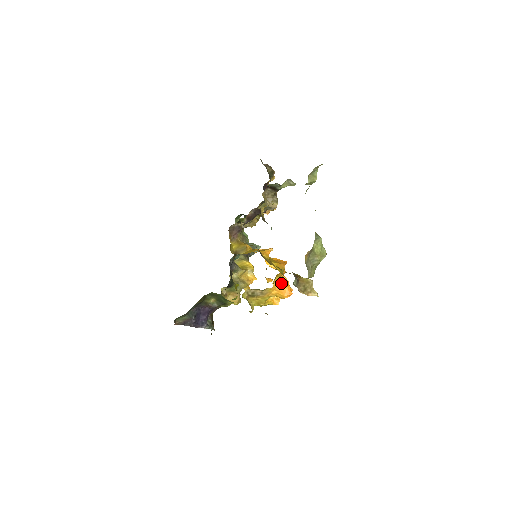
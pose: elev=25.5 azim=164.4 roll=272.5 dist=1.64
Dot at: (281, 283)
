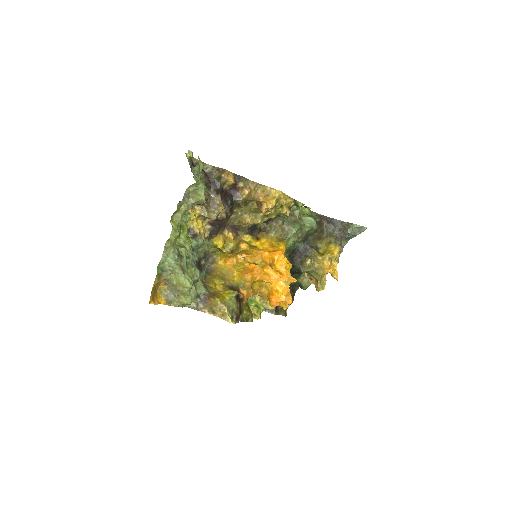
Dot at: (270, 290)
